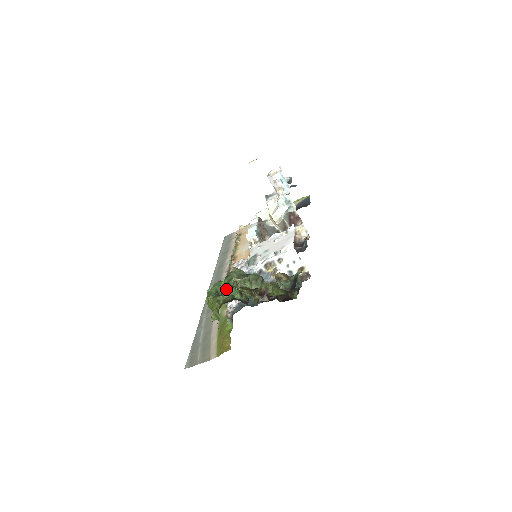
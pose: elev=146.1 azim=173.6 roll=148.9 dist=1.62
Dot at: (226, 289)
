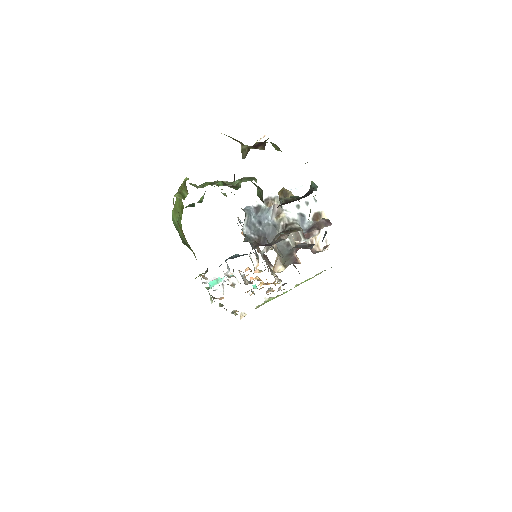
Dot at: (204, 183)
